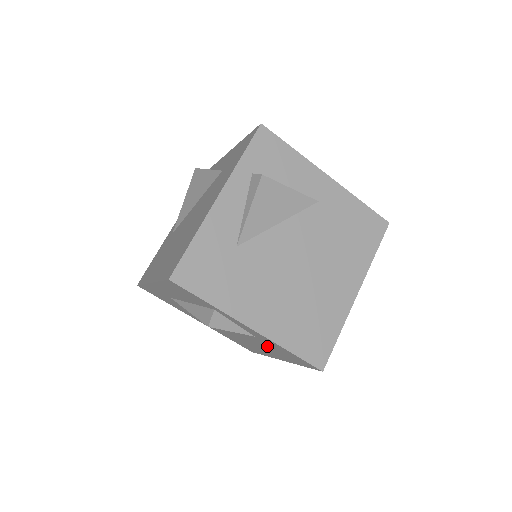
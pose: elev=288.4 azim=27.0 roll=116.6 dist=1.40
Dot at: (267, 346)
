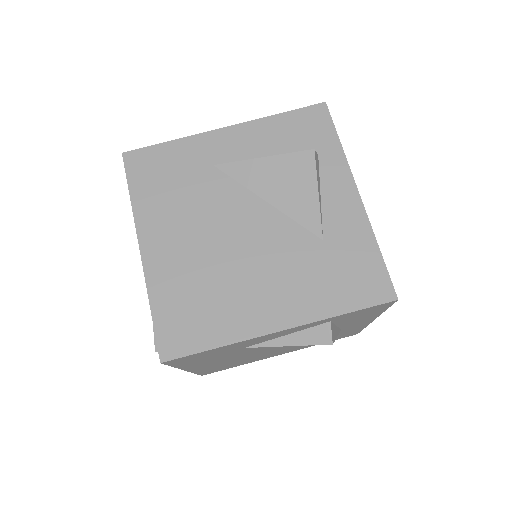
Dot at: occluded
